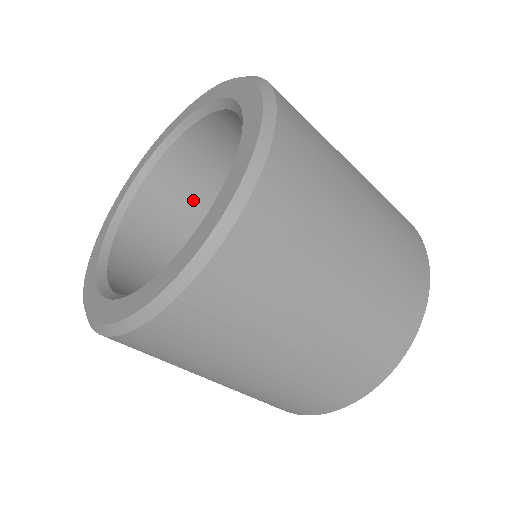
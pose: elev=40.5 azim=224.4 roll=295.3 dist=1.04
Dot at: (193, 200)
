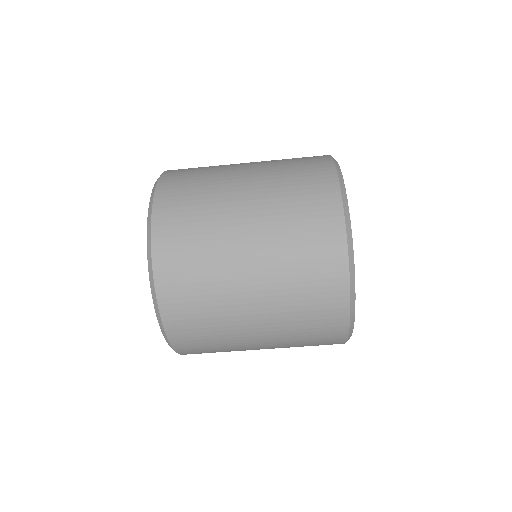
Dot at: occluded
